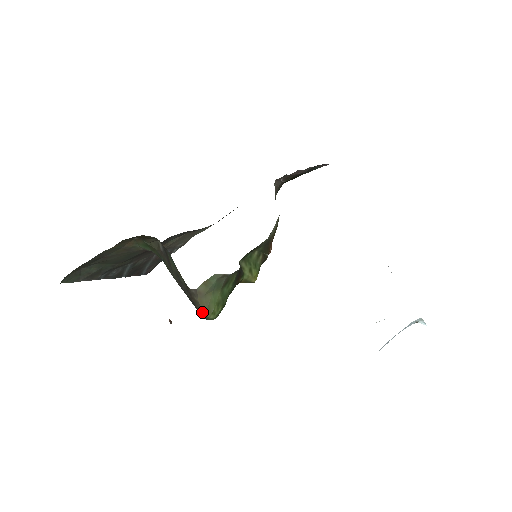
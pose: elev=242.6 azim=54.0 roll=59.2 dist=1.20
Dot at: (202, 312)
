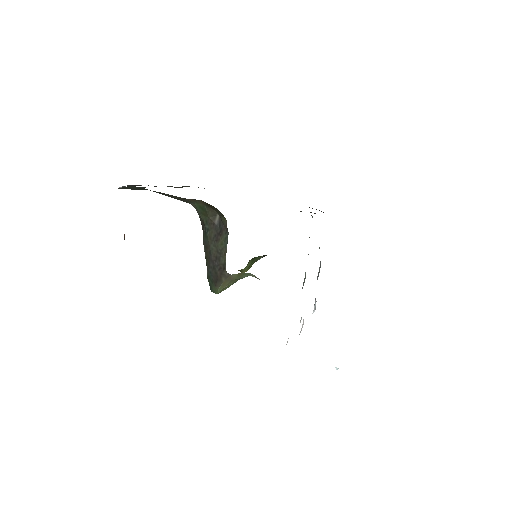
Dot at: (218, 288)
